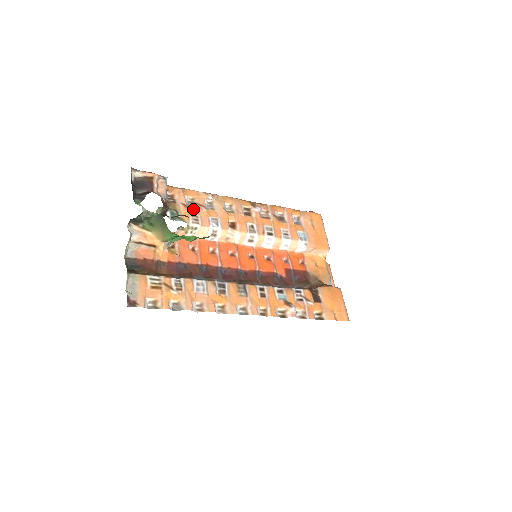
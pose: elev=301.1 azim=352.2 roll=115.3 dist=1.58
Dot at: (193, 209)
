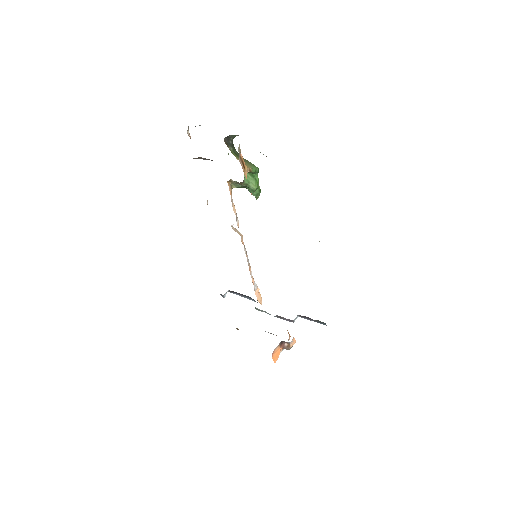
Dot at: occluded
